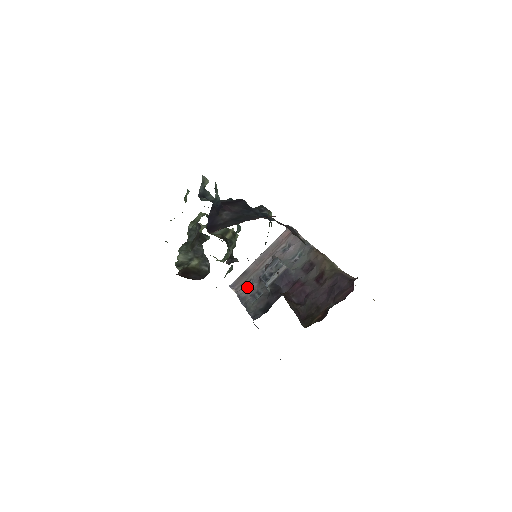
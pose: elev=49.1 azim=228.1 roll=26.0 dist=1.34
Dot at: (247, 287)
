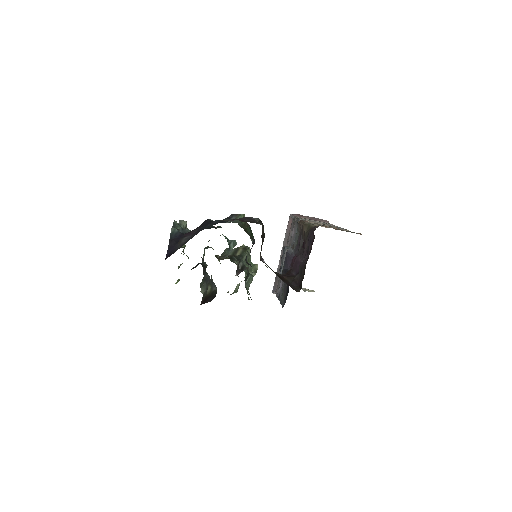
Dot at: occluded
